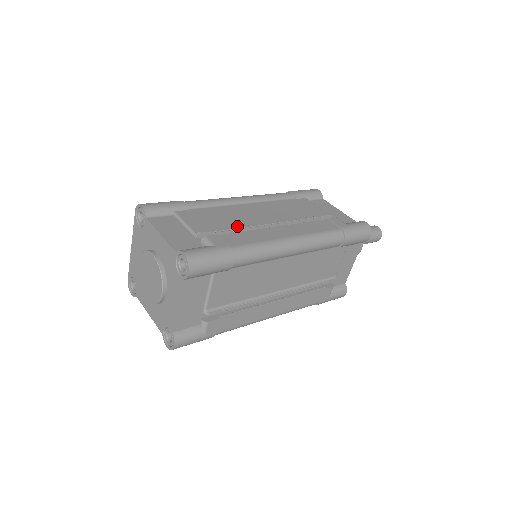
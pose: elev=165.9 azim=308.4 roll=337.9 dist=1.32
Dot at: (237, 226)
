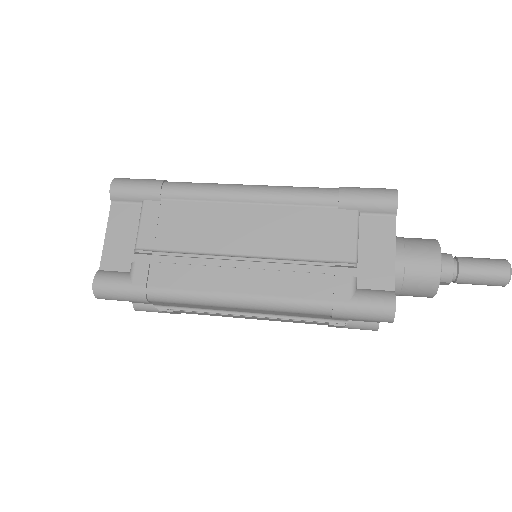
Dot at: (193, 248)
